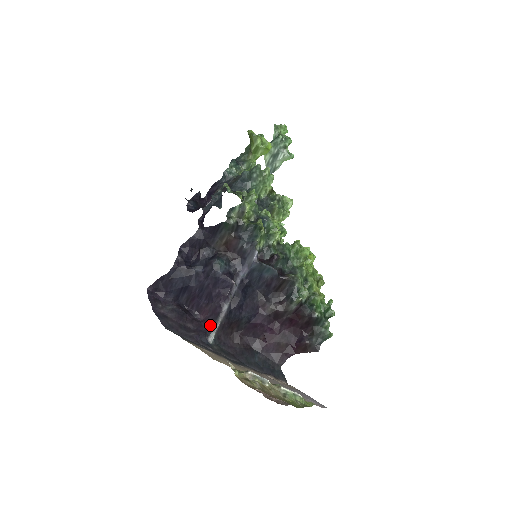
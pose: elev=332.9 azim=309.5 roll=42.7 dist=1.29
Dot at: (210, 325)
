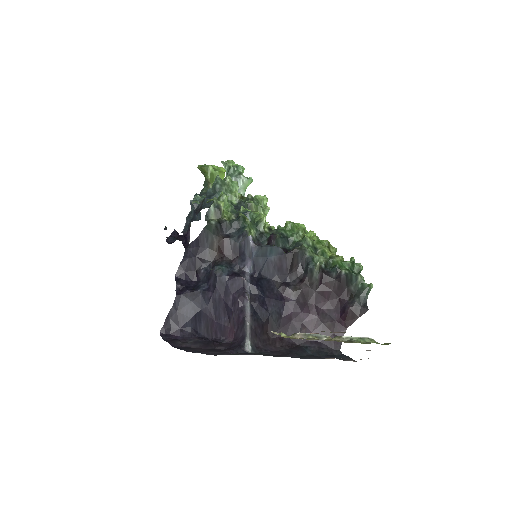
Dot at: (241, 337)
